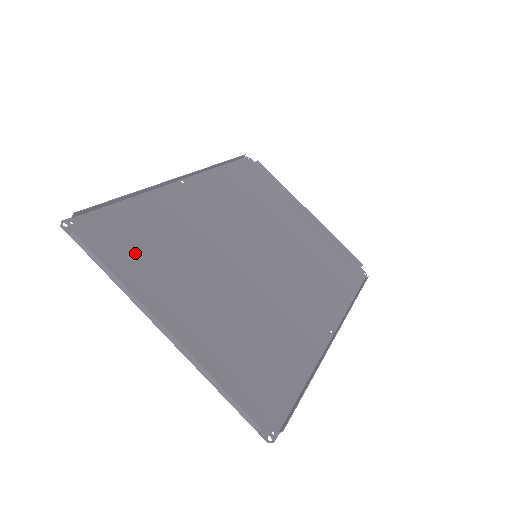
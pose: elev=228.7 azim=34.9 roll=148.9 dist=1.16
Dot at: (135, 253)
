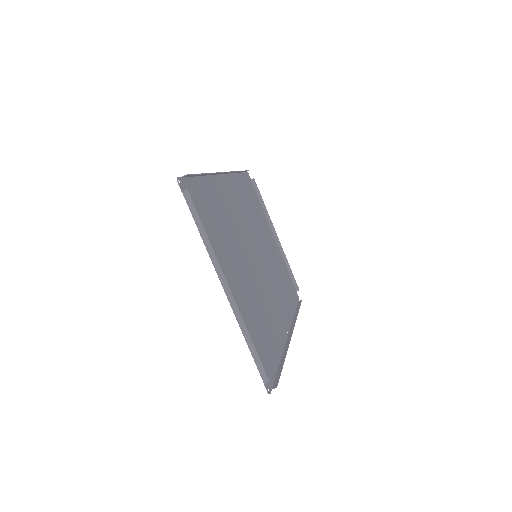
Dot at: (209, 223)
